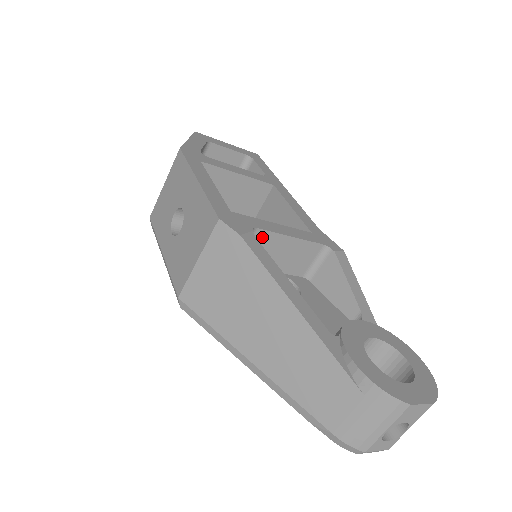
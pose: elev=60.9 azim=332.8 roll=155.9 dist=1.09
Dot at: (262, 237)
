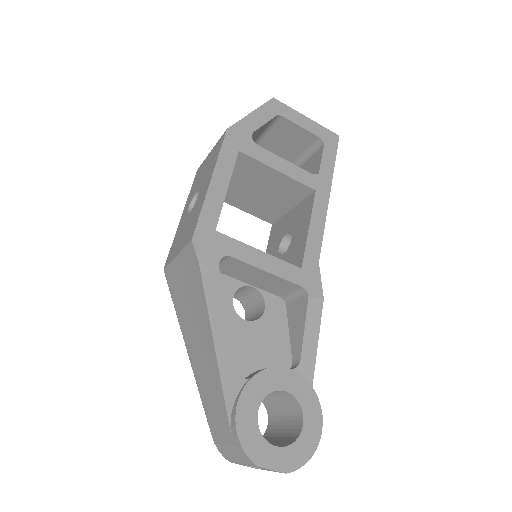
Dot at: (236, 262)
